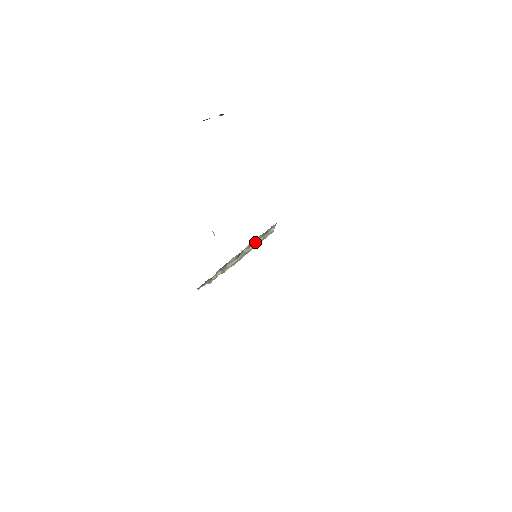
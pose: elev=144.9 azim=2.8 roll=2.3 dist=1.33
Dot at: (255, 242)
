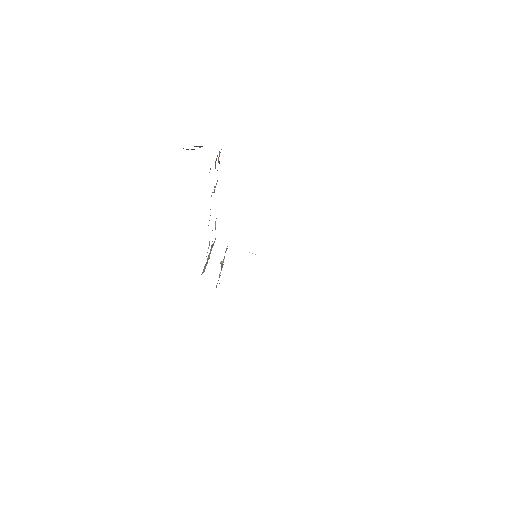
Dot at: occluded
